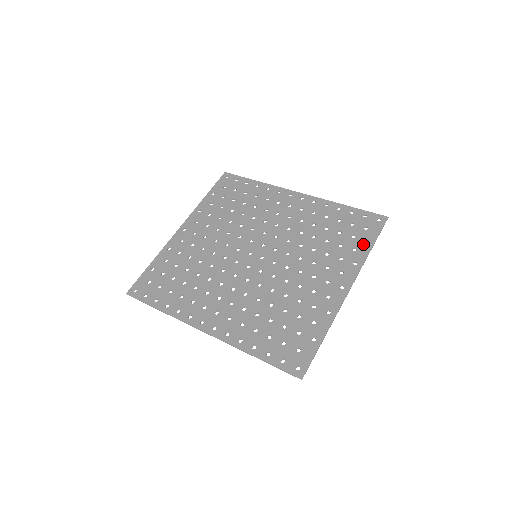
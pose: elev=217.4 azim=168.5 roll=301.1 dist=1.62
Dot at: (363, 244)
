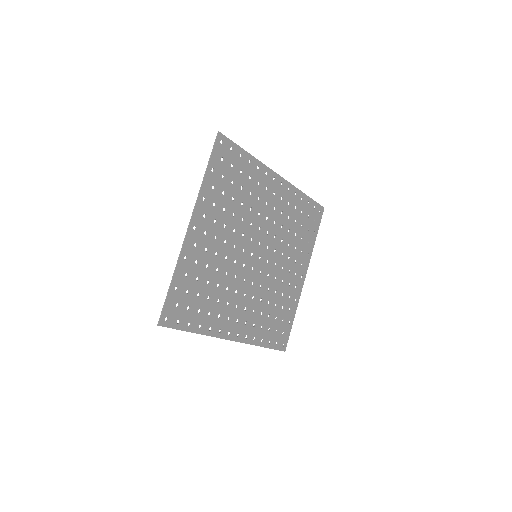
Dot at: (313, 236)
